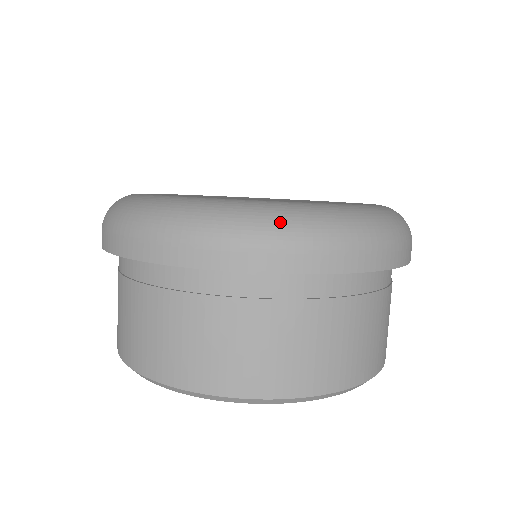
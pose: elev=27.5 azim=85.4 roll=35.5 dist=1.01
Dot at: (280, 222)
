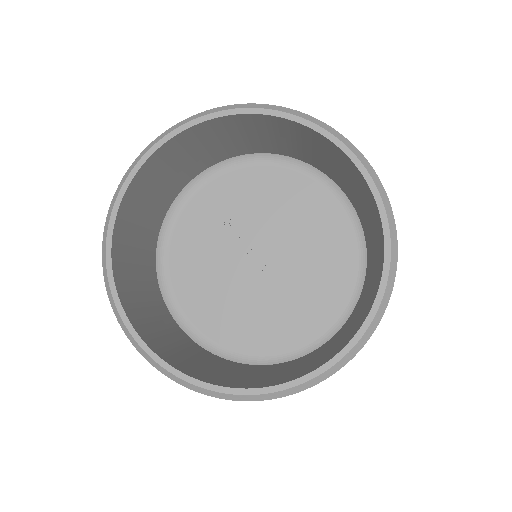
Dot at: occluded
